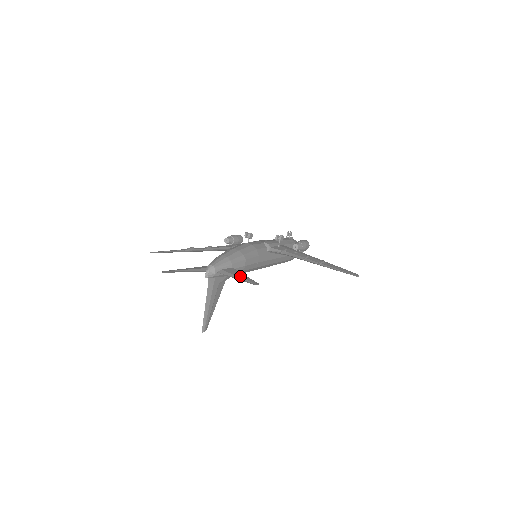
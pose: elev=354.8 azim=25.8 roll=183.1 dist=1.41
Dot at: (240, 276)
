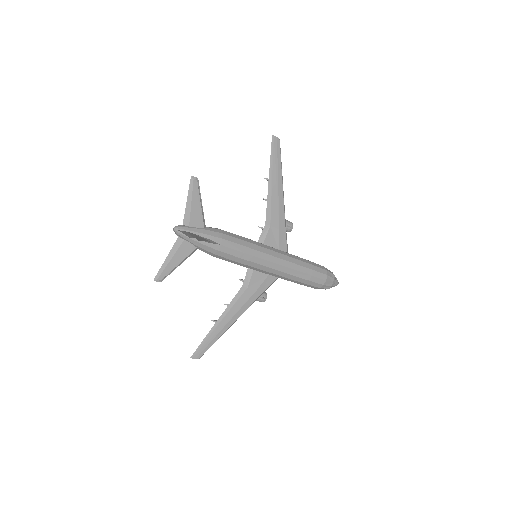
Dot at: (192, 202)
